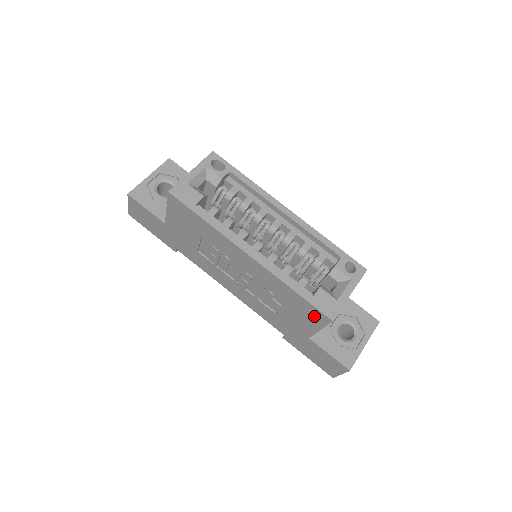
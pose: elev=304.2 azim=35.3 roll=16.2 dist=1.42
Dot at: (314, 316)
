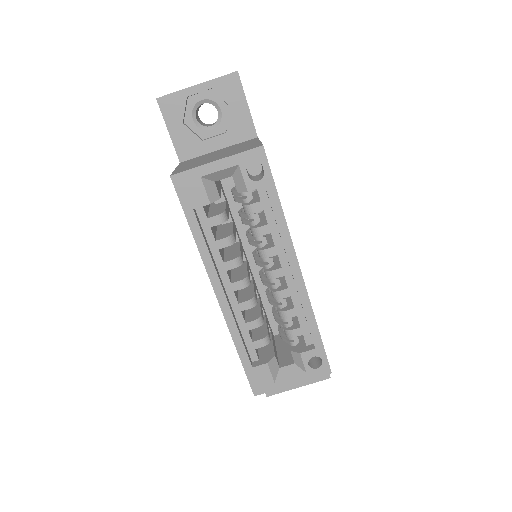
Dot at: occluded
